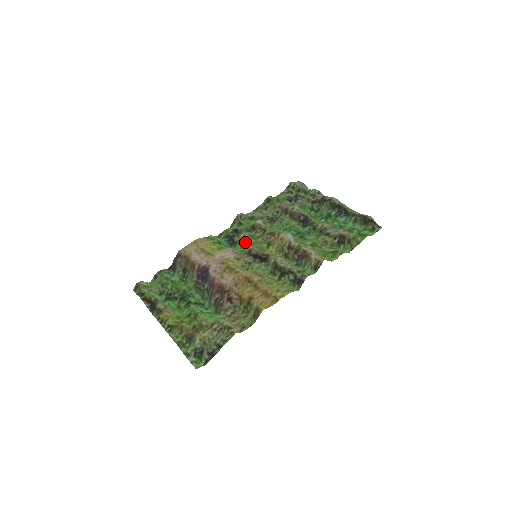
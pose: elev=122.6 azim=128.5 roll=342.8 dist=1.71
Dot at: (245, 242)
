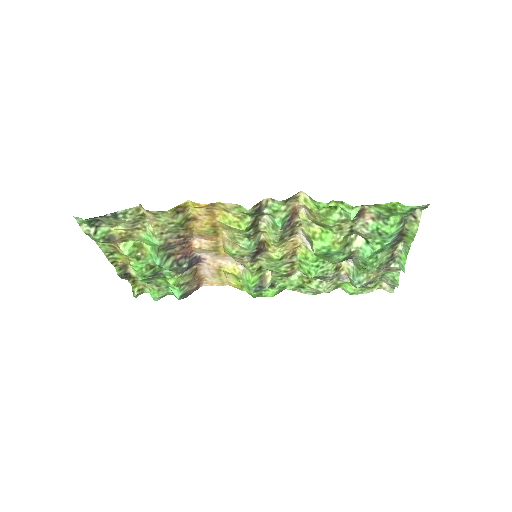
Dot at: (263, 268)
